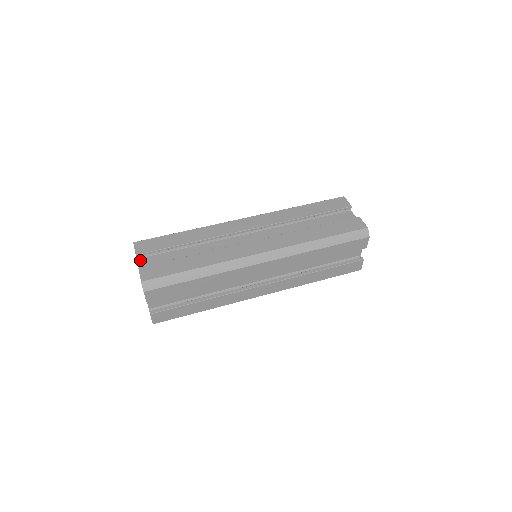
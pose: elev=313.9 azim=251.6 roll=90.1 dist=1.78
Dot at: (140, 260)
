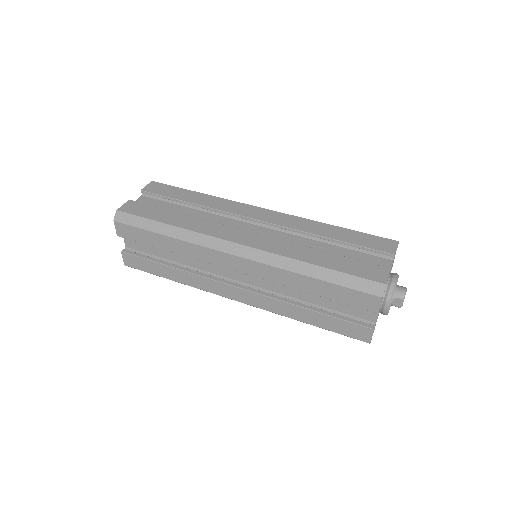
Dot at: (142, 197)
